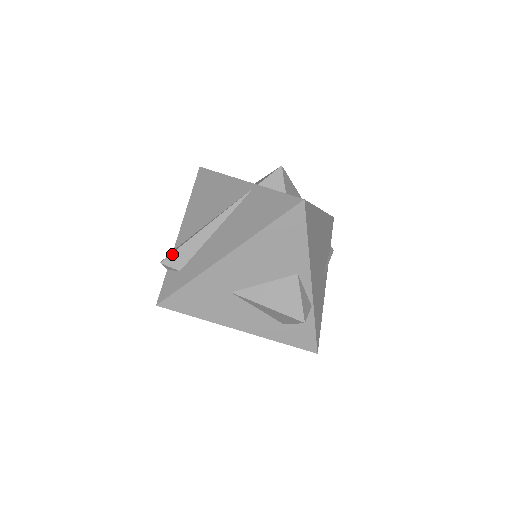
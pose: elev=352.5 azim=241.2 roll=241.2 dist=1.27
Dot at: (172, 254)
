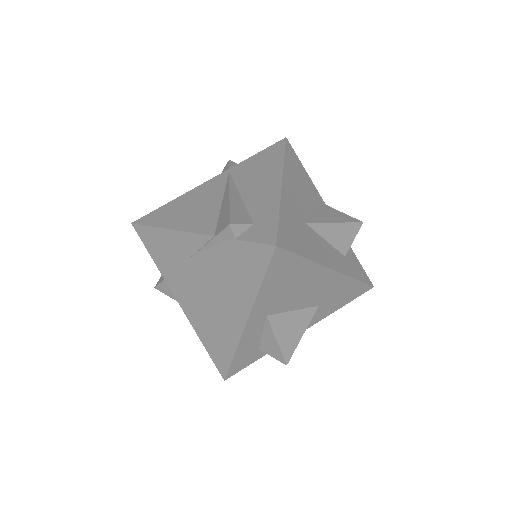
Dot at: (231, 216)
